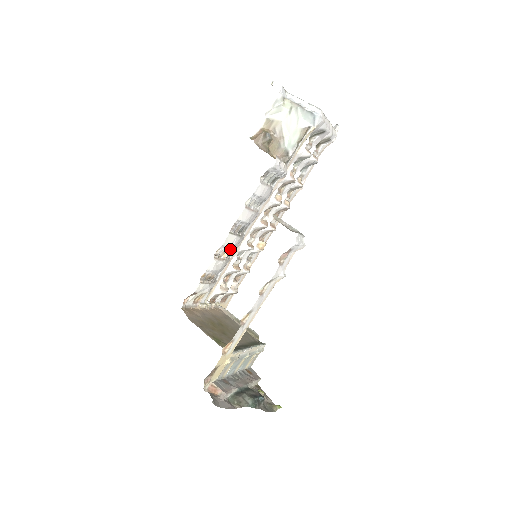
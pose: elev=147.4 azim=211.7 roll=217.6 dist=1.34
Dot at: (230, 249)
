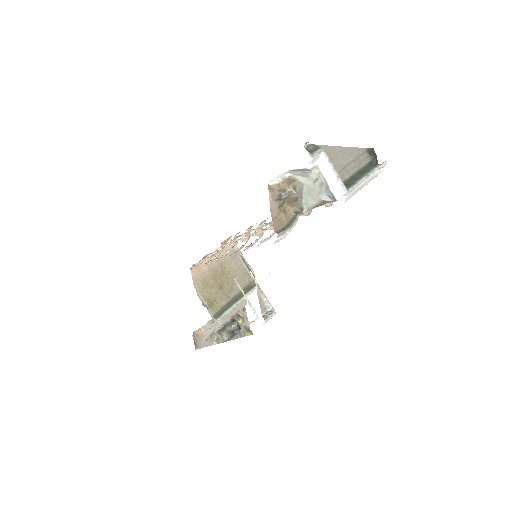
Dot at: occluded
